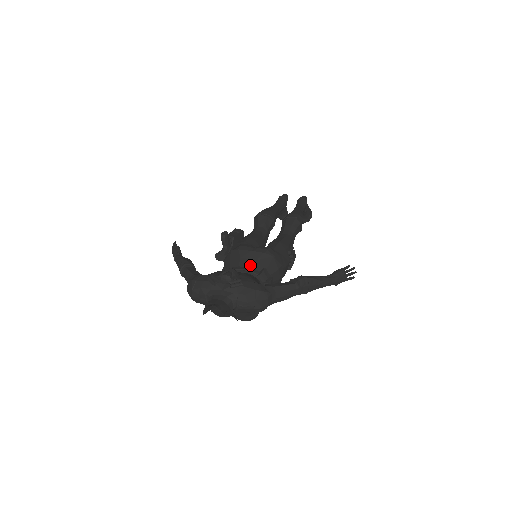
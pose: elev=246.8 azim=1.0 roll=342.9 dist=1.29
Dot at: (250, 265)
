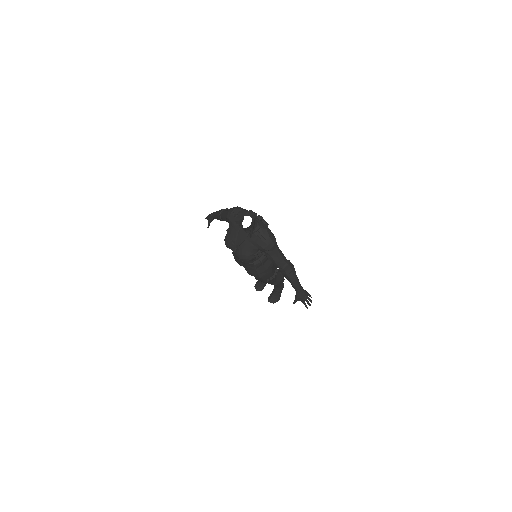
Dot at: occluded
